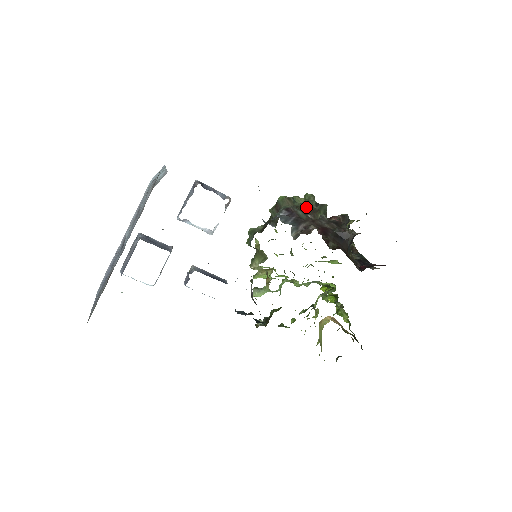
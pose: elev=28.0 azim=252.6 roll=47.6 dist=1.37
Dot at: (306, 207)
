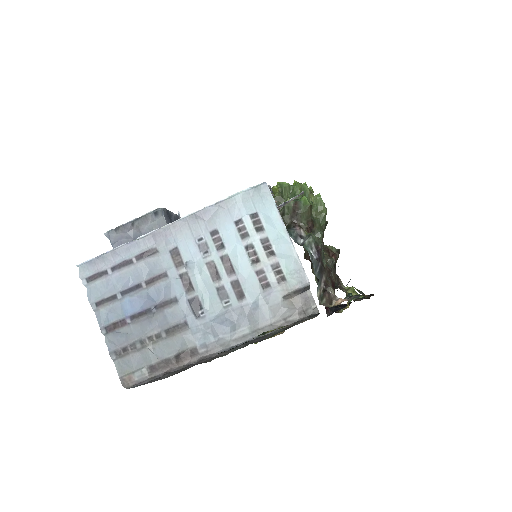
Dot at: occluded
